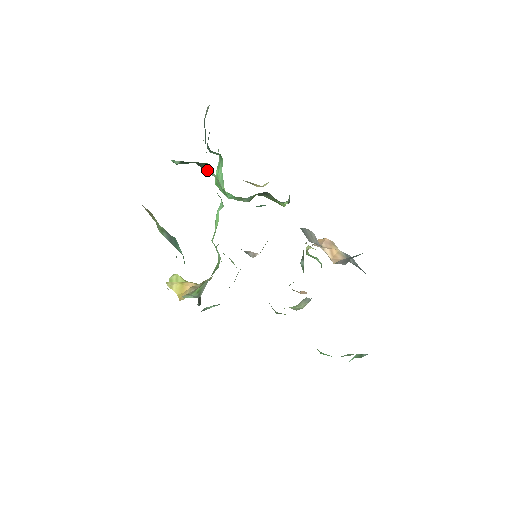
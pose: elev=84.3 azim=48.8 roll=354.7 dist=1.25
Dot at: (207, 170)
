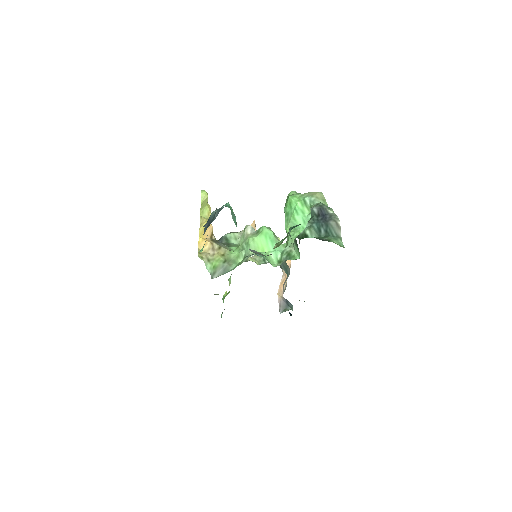
Dot at: (295, 245)
